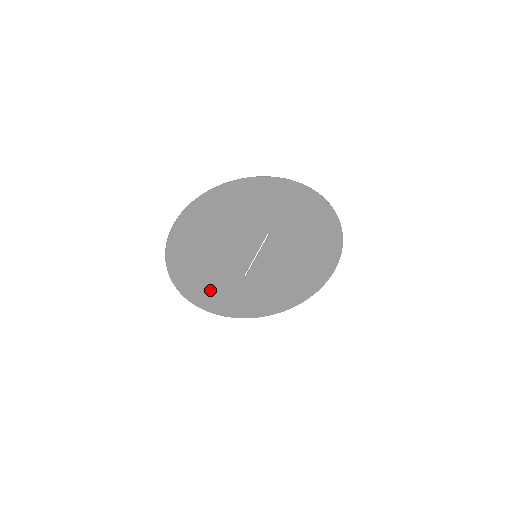
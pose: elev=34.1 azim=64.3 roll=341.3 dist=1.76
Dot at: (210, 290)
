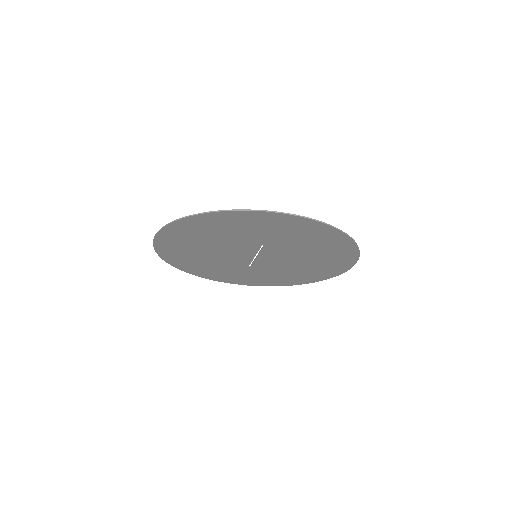
Dot at: (217, 272)
